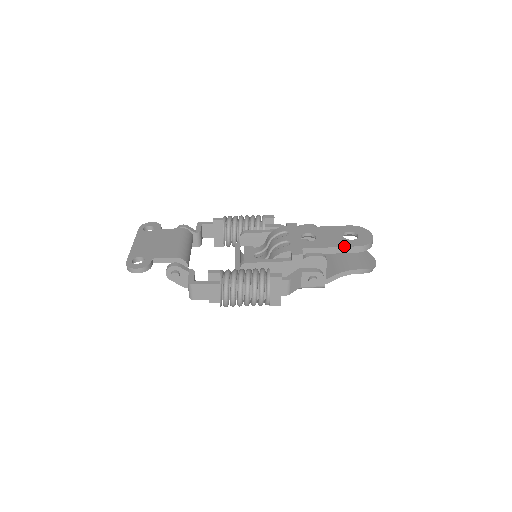
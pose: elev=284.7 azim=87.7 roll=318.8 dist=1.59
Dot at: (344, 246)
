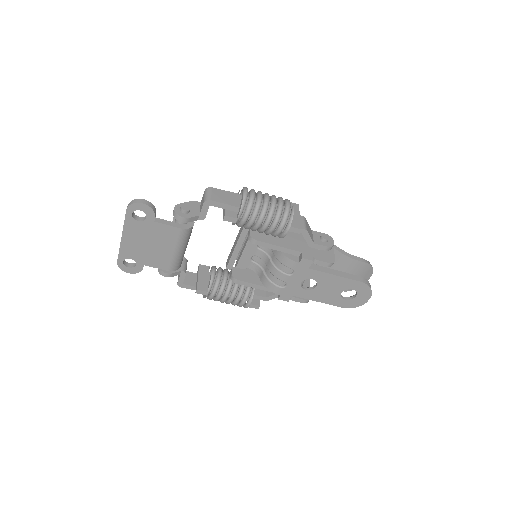
Dot at: occluded
